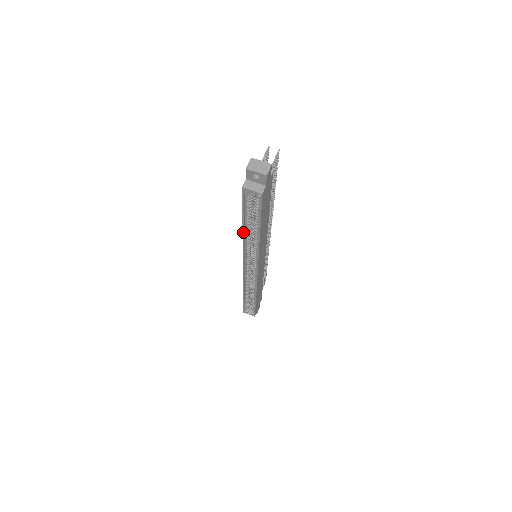
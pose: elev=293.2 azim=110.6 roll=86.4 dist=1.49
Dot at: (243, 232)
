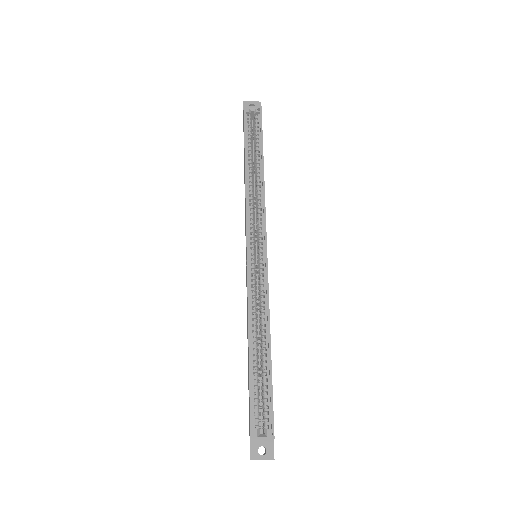
Dot at: (245, 170)
